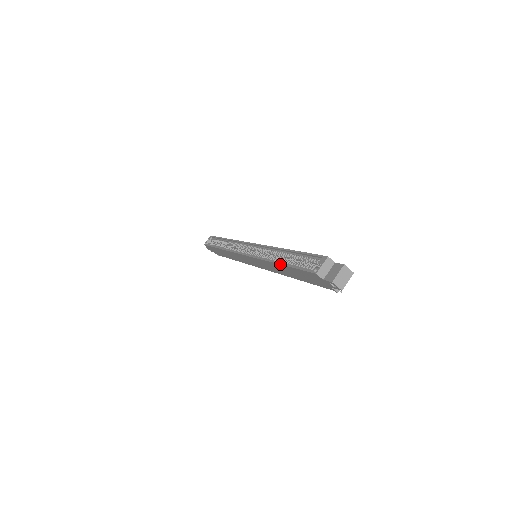
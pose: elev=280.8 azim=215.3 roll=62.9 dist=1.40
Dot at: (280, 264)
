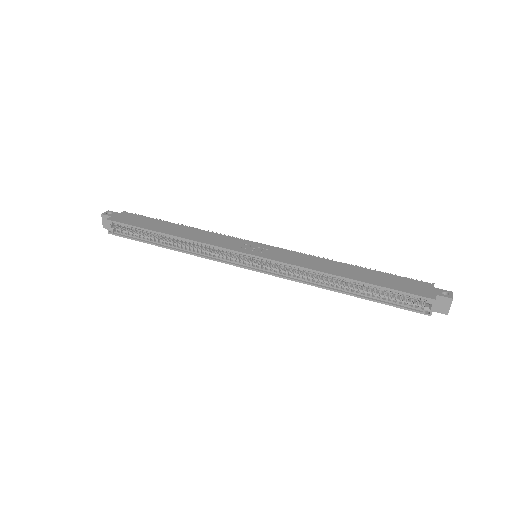
Dot at: occluded
